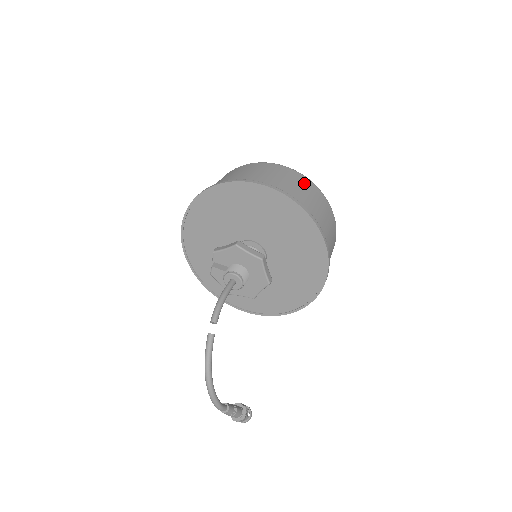
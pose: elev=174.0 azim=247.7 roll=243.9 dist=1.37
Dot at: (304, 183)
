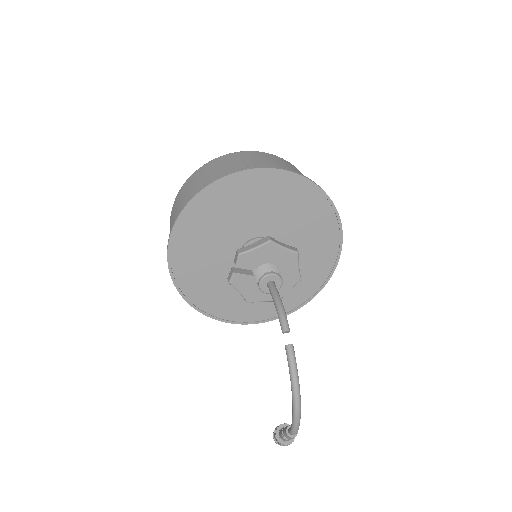
Dot at: (298, 170)
